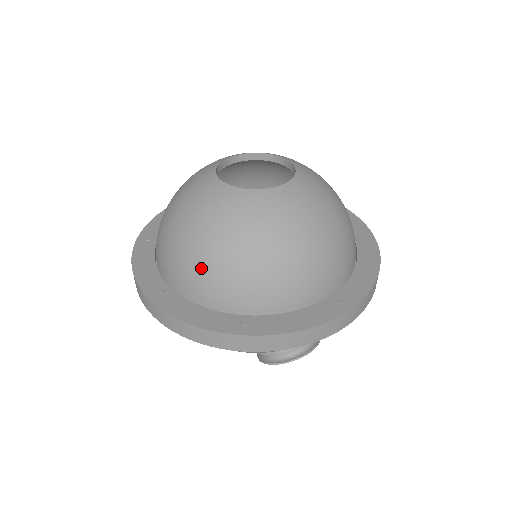
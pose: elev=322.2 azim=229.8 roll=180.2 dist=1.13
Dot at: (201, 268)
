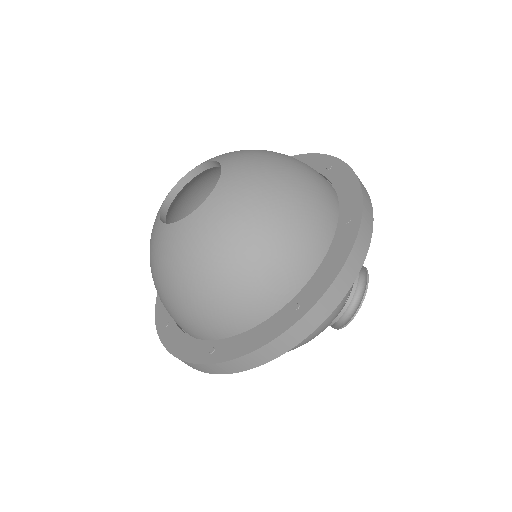
Dot at: (222, 300)
